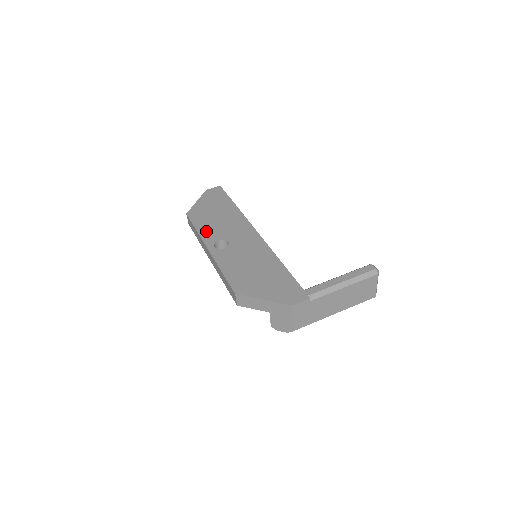
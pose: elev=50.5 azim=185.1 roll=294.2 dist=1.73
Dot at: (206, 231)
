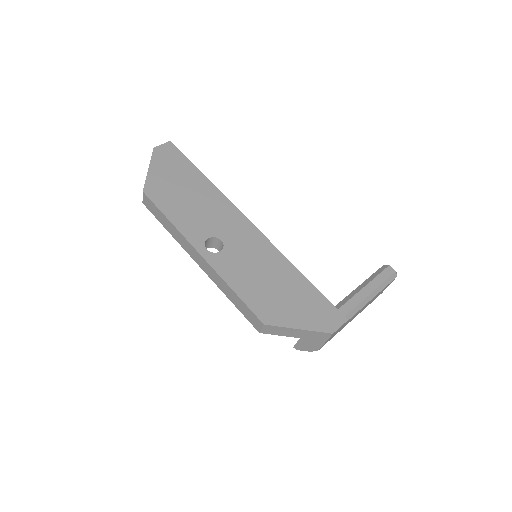
Dot at: (185, 223)
